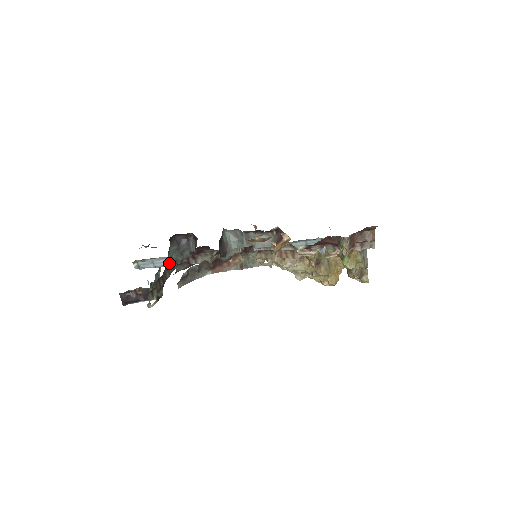
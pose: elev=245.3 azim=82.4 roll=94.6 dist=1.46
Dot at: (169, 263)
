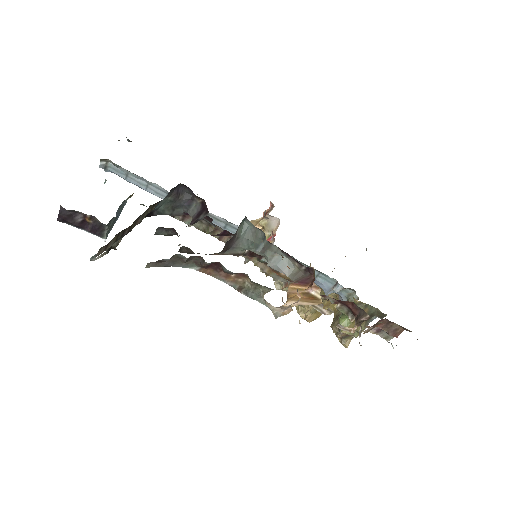
Dot at: (151, 213)
